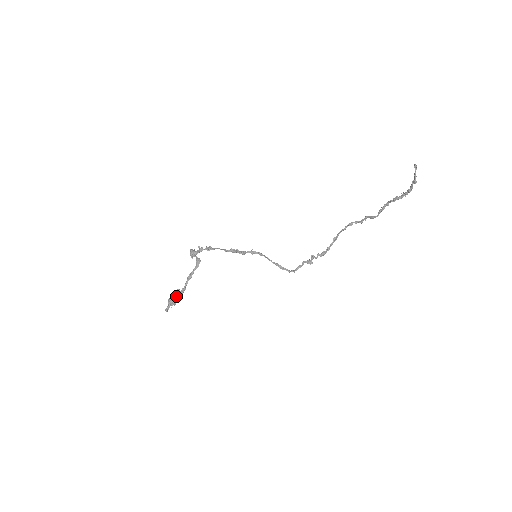
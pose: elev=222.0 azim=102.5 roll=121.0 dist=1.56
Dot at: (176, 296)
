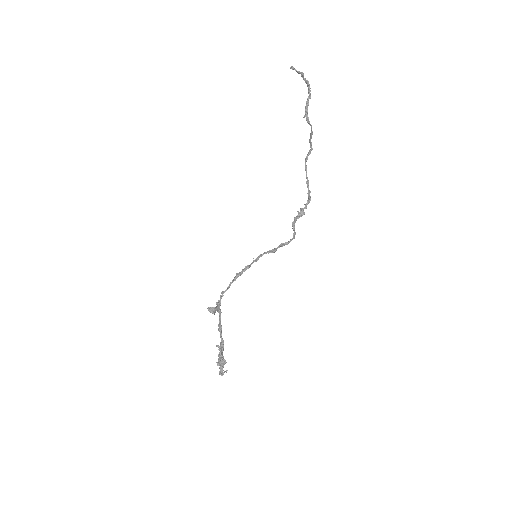
Dot at: (219, 353)
